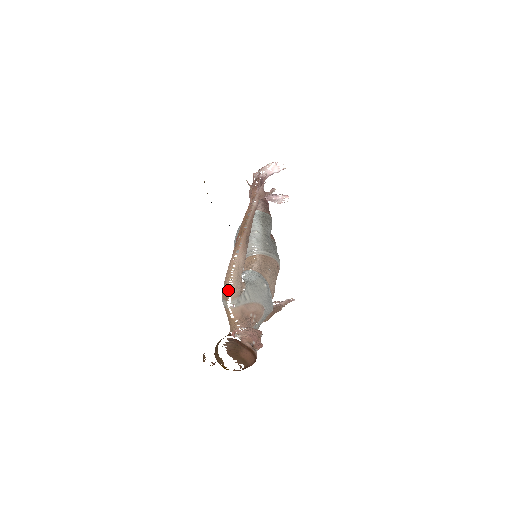
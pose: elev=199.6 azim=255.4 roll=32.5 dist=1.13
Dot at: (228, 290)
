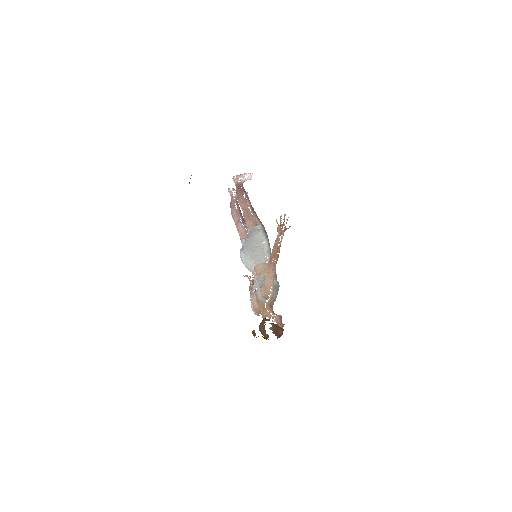
Dot at: occluded
